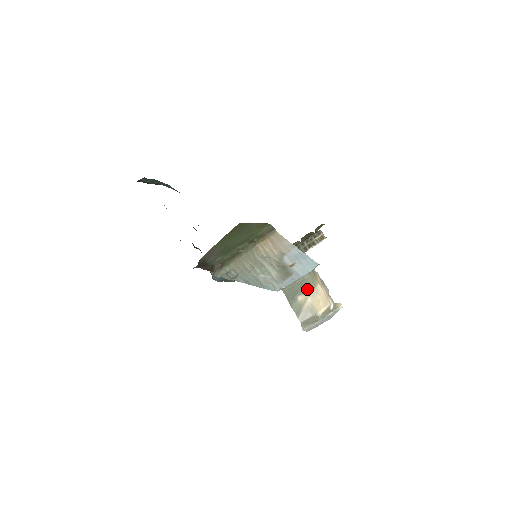
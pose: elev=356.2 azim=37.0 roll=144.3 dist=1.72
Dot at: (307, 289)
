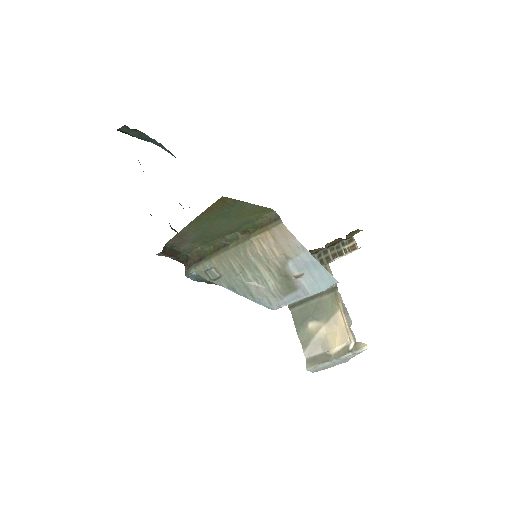
Dot at: (323, 315)
